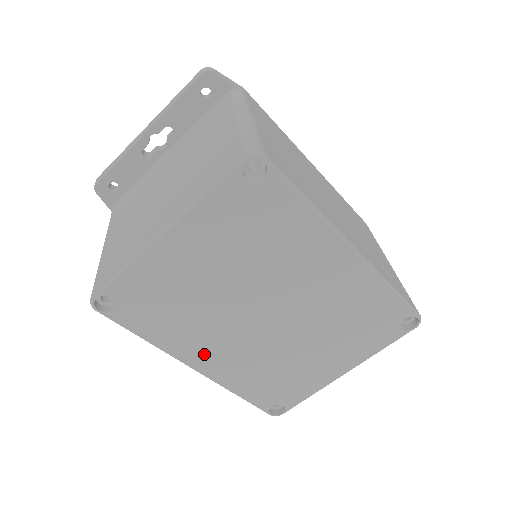
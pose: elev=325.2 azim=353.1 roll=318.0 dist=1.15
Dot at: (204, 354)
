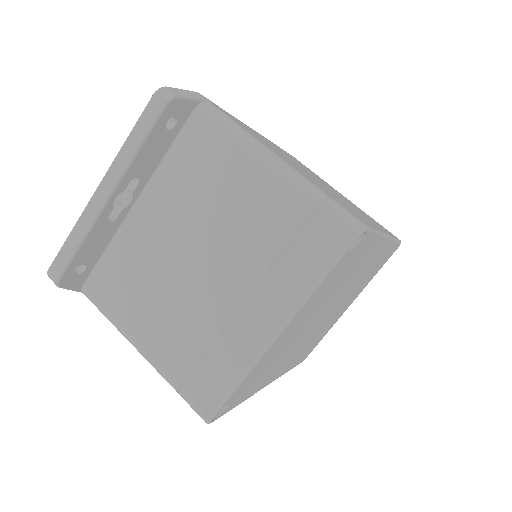
Dot at: (276, 373)
